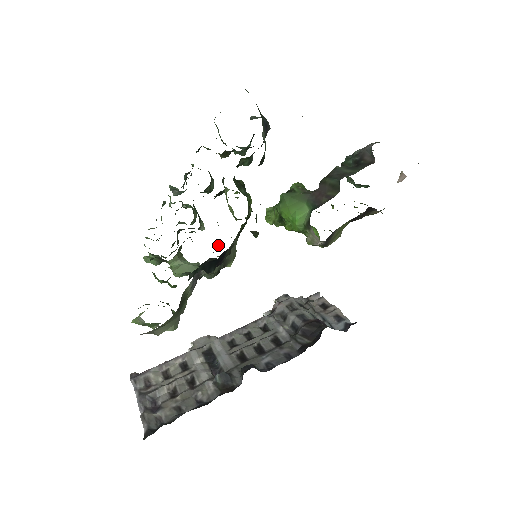
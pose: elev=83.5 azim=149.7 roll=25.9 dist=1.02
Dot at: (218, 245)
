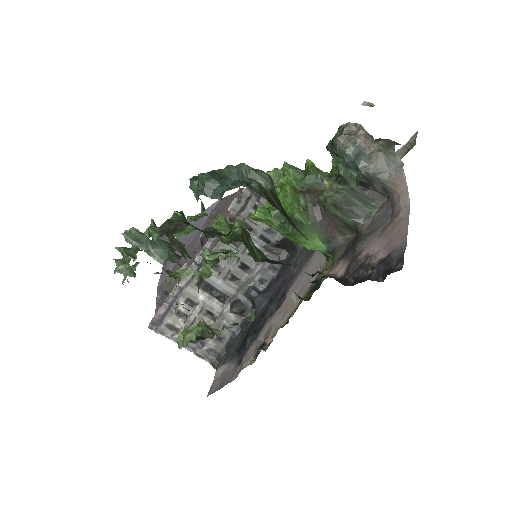
Dot at: (207, 253)
